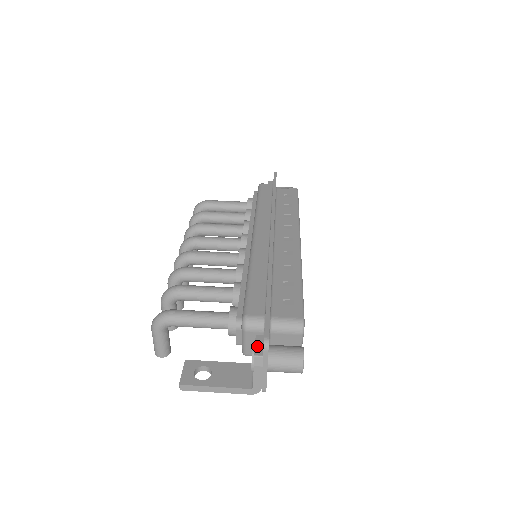
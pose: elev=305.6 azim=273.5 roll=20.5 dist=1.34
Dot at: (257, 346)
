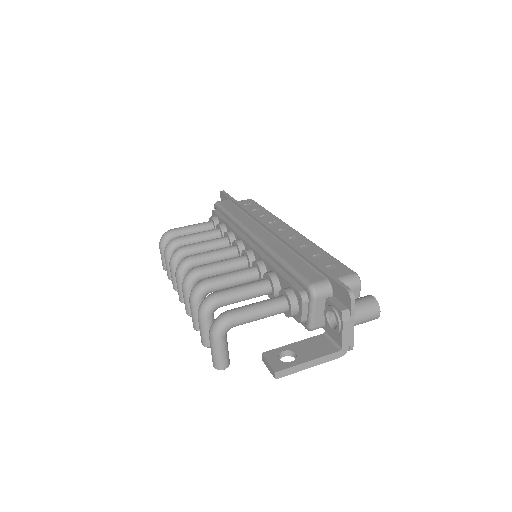
Dot at: (336, 304)
